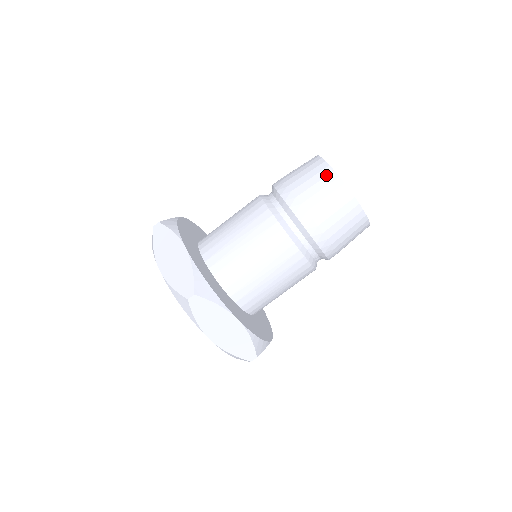
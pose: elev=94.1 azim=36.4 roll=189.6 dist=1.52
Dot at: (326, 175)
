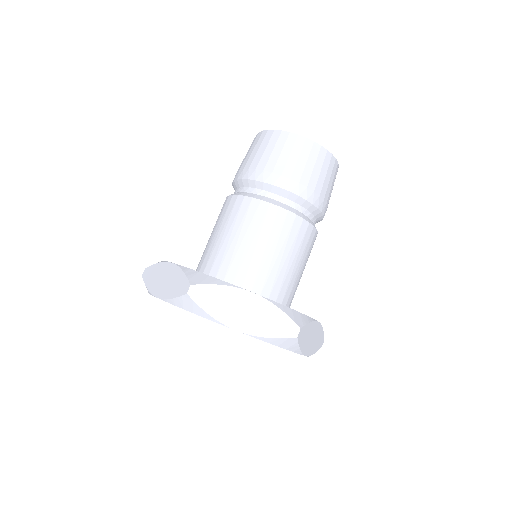
Dot at: (264, 137)
